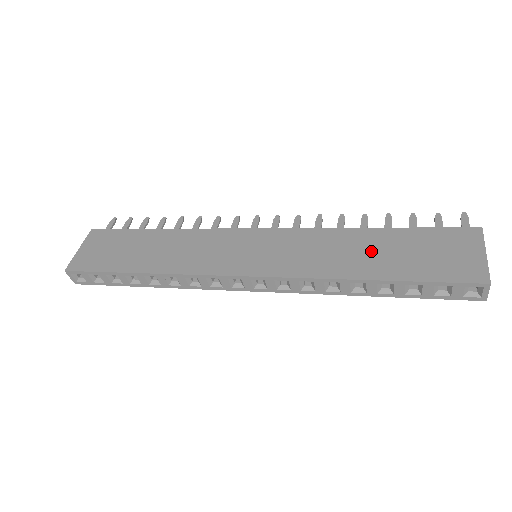
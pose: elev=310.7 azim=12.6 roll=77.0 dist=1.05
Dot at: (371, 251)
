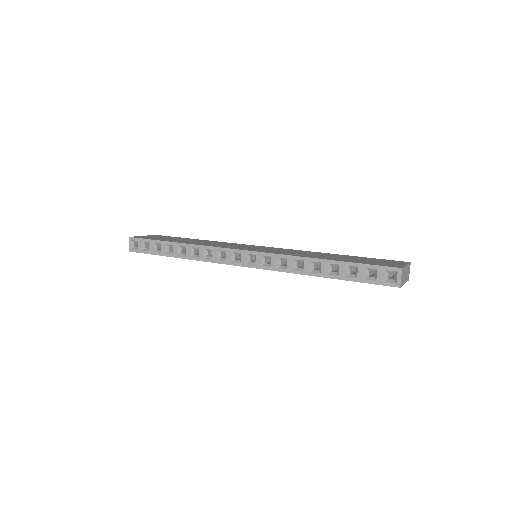
Dot at: (332, 256)
